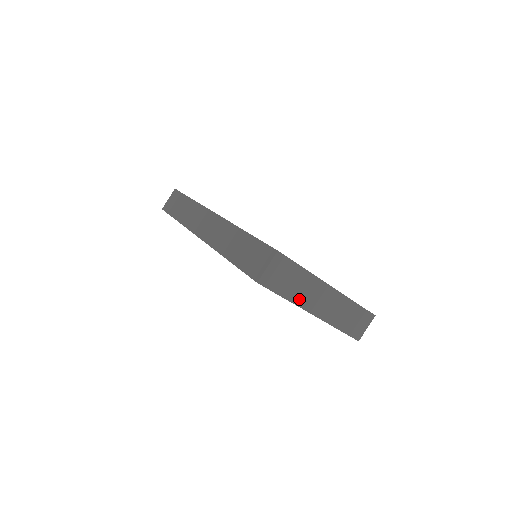
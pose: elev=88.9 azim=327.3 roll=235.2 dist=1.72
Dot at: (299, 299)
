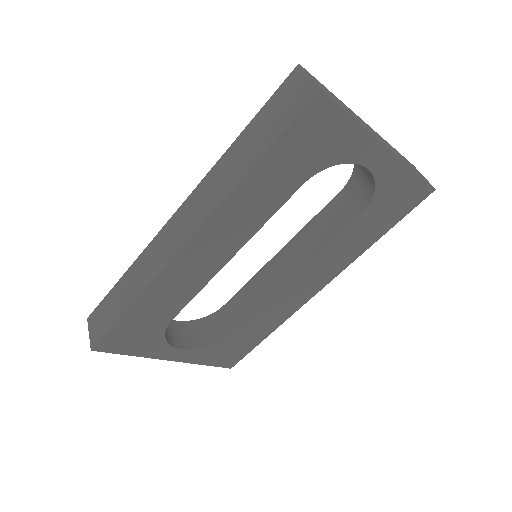
Dot at: (363, 125)
